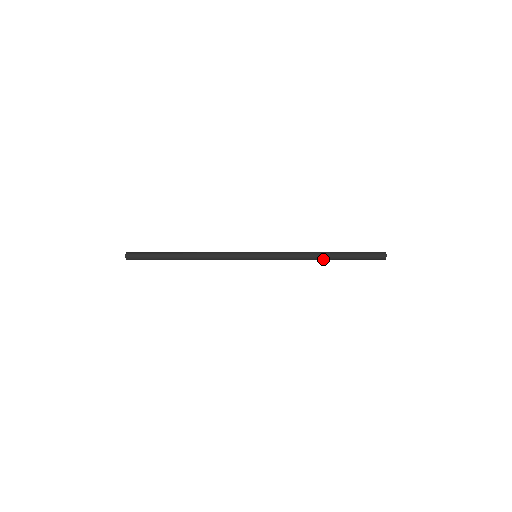
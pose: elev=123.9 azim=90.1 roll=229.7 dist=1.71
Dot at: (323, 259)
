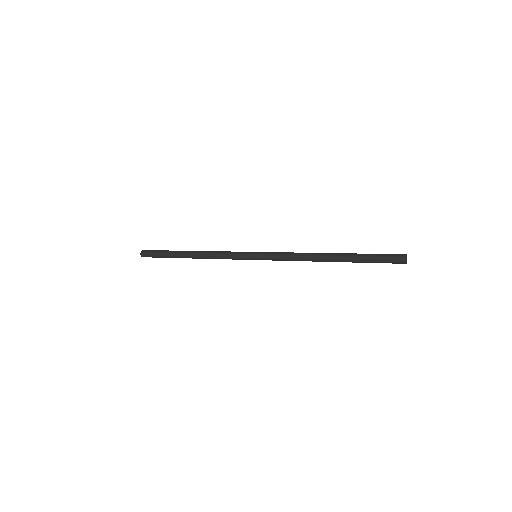
Dot at: (327, 258)
